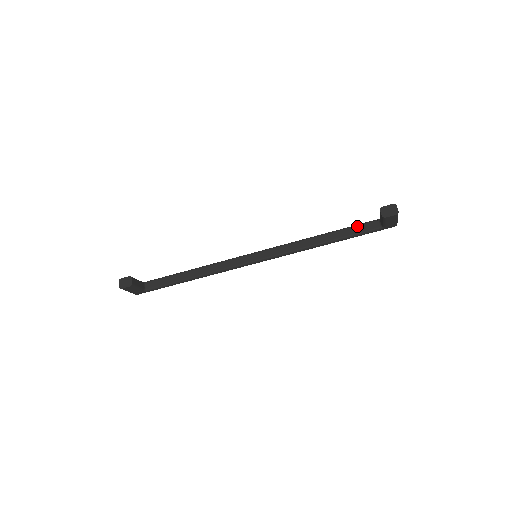
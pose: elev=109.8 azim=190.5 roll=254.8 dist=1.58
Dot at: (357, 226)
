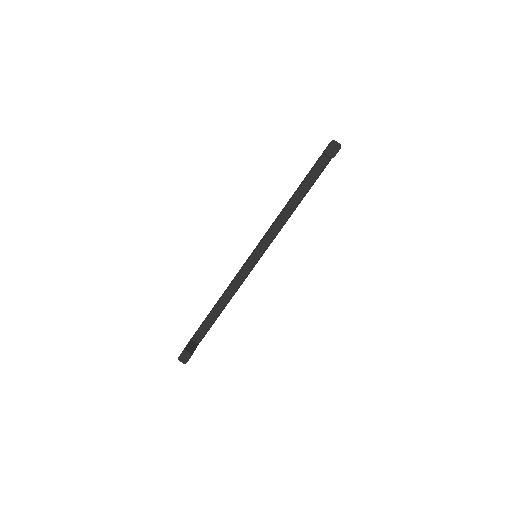
Dot at: (311, 172)
